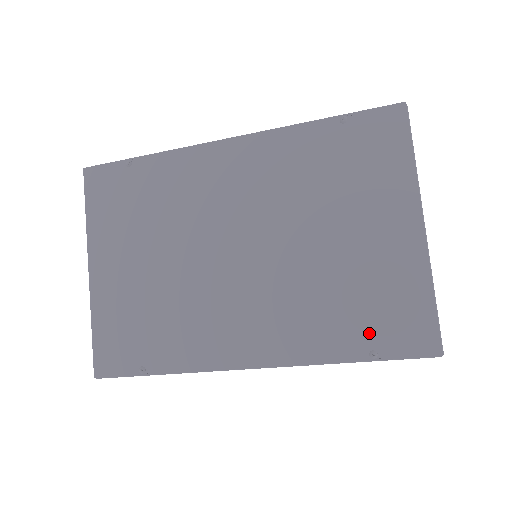
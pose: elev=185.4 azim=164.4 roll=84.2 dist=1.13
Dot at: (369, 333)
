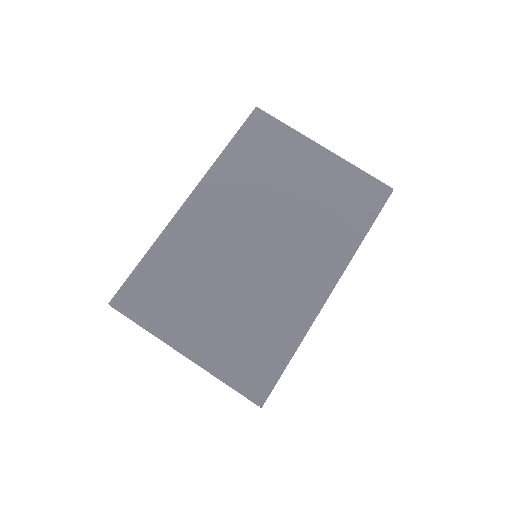
Dot at: (358, 212)
